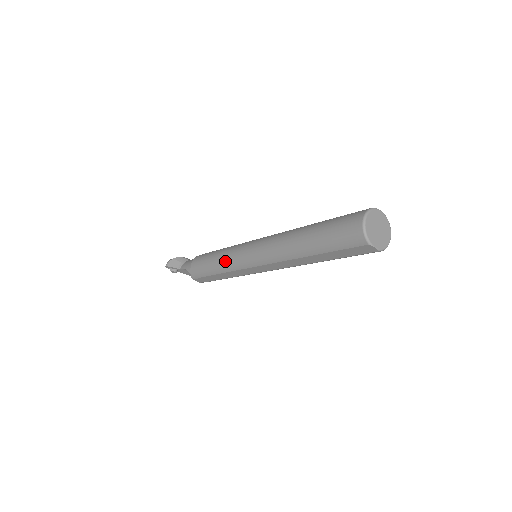
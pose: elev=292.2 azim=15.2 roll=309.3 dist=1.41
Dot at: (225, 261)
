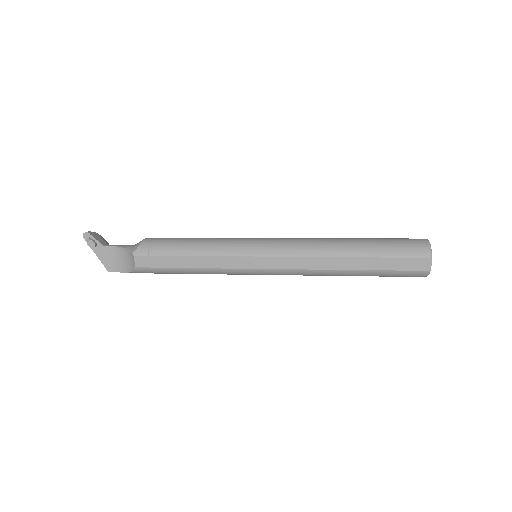
Dot at: (220, 243)
